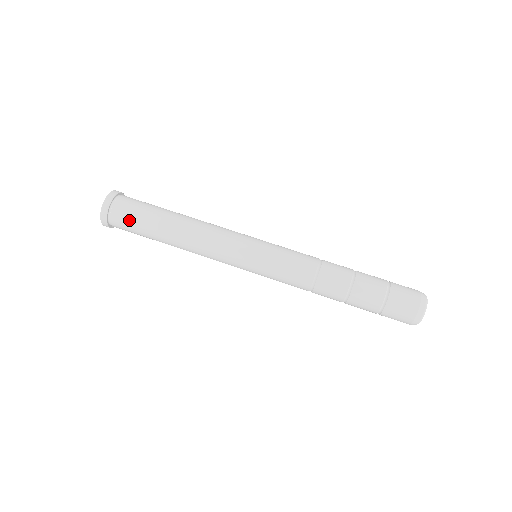
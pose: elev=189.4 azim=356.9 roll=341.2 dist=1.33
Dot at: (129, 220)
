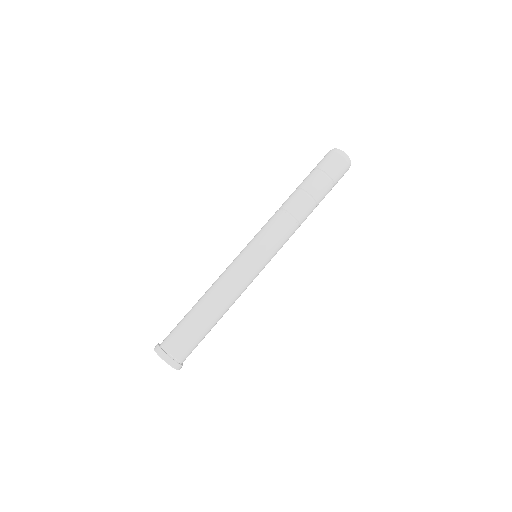
Dot at: occluded
